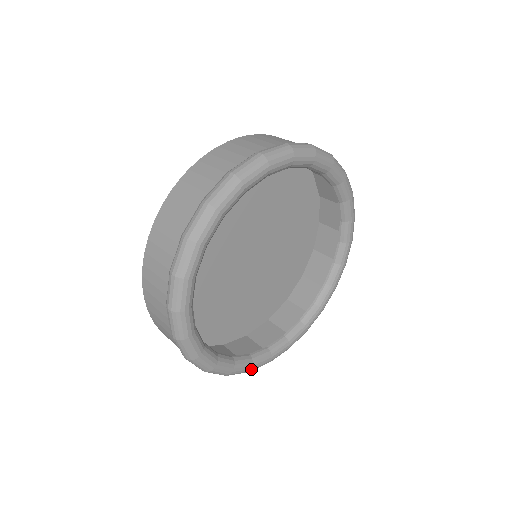
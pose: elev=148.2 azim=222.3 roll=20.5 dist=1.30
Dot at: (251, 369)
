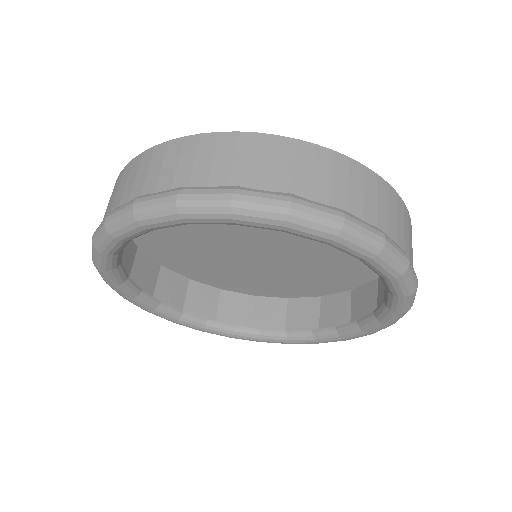
Dot at: (318, 343)
